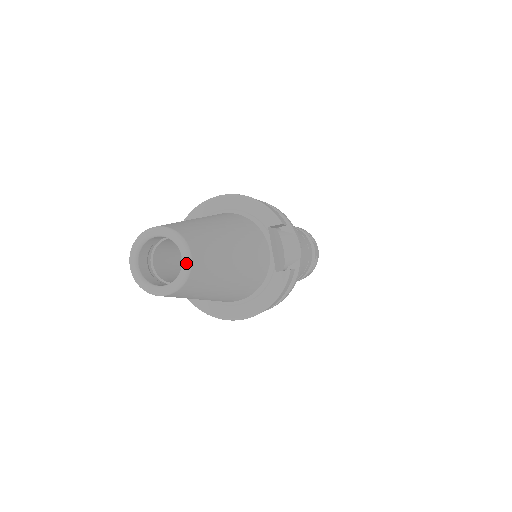
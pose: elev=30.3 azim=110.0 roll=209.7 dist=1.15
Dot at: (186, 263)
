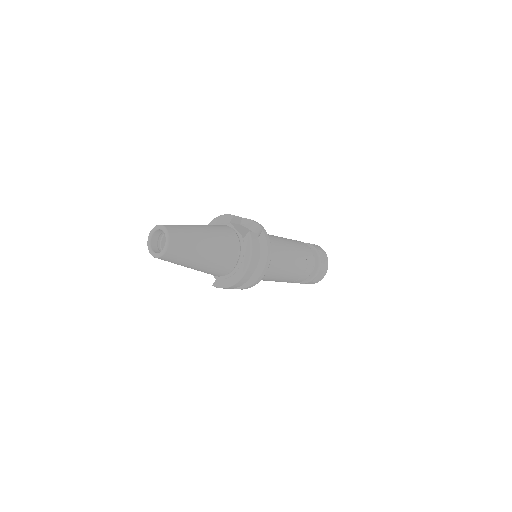
Dot at: (165, 232)
